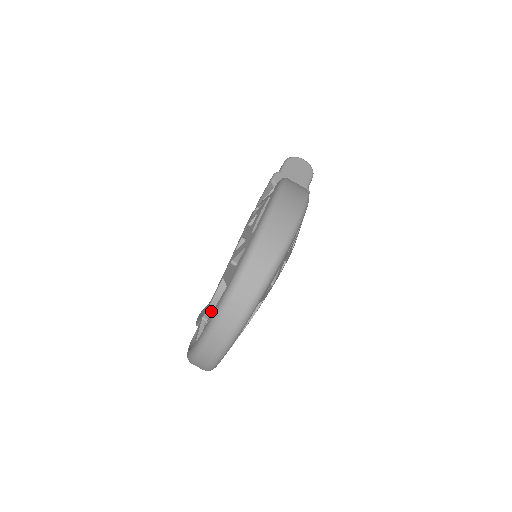
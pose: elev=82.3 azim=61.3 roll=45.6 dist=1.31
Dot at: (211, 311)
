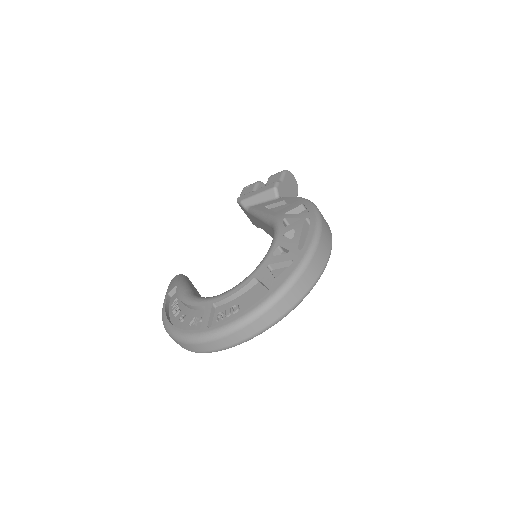
Dot at: (227, 301)
